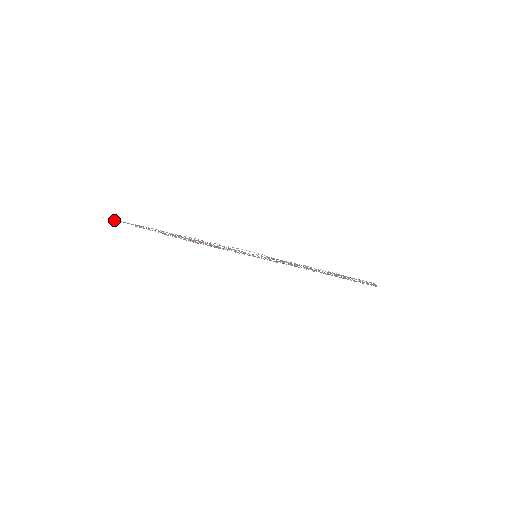
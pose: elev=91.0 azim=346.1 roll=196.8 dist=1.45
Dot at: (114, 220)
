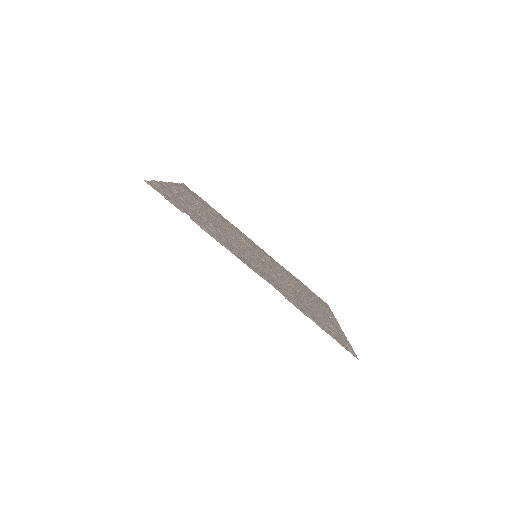
Dot at: (154, 186)
